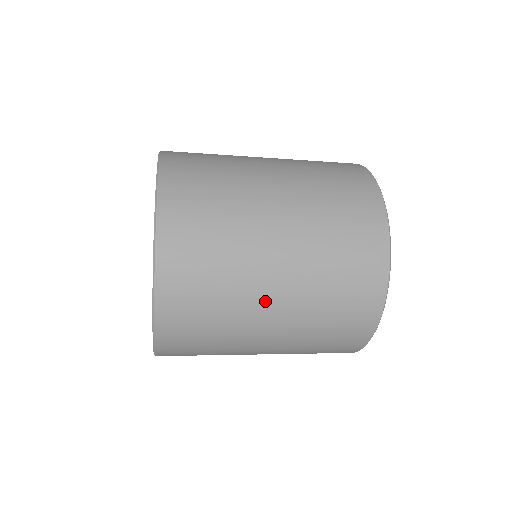
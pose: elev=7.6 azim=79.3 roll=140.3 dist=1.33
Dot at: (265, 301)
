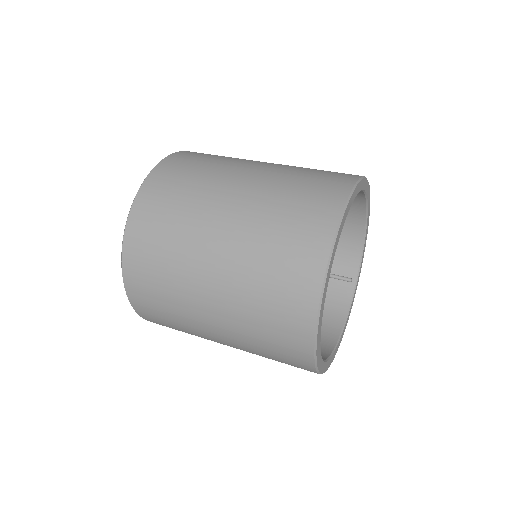
Dot at: (215, 340)
